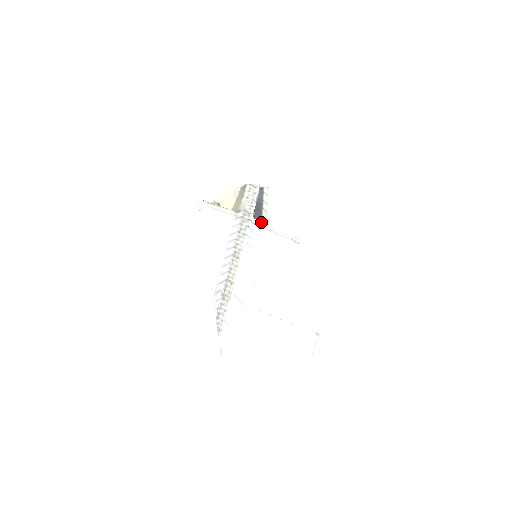
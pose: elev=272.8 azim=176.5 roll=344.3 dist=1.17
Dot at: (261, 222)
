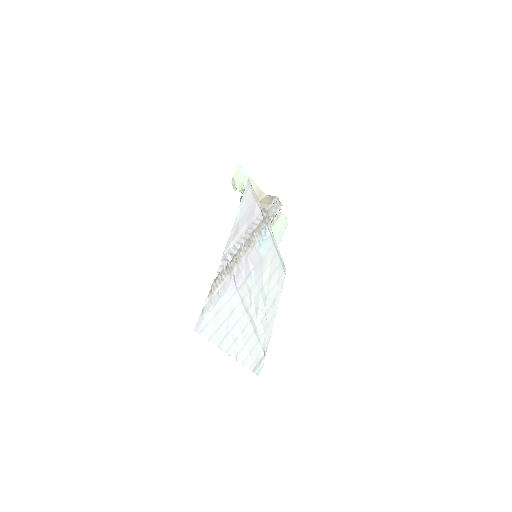
Dot at: occluded
